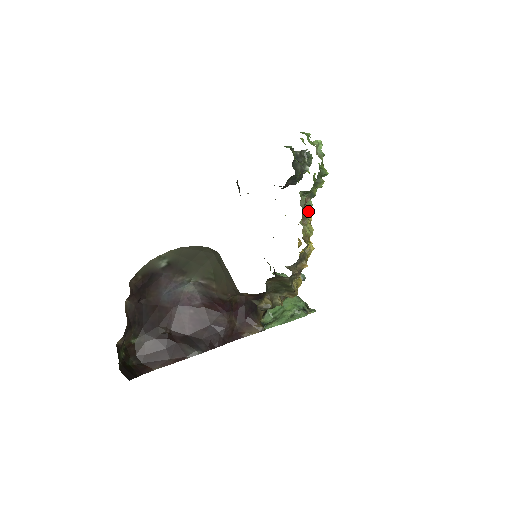
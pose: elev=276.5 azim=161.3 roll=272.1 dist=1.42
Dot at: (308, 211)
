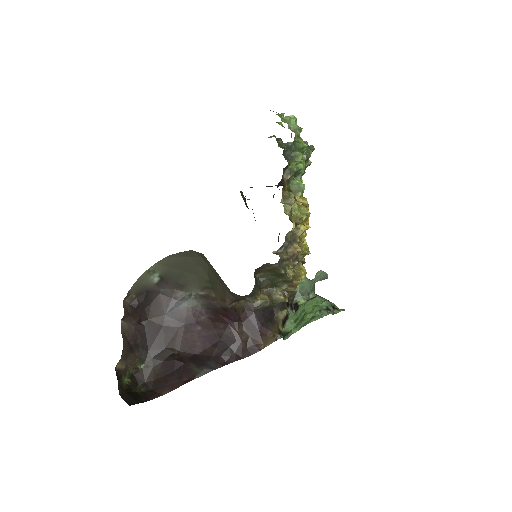
Dot at: (300, 194)
